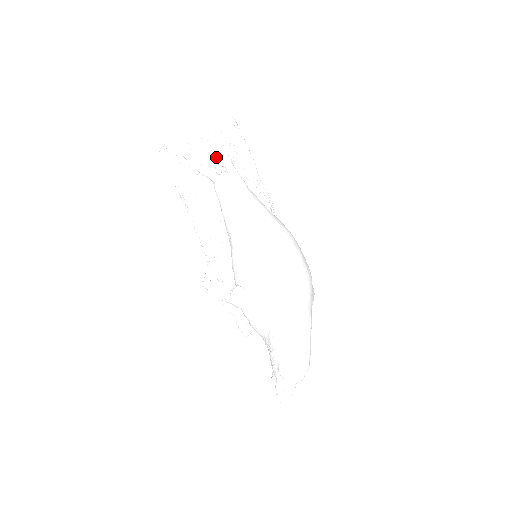
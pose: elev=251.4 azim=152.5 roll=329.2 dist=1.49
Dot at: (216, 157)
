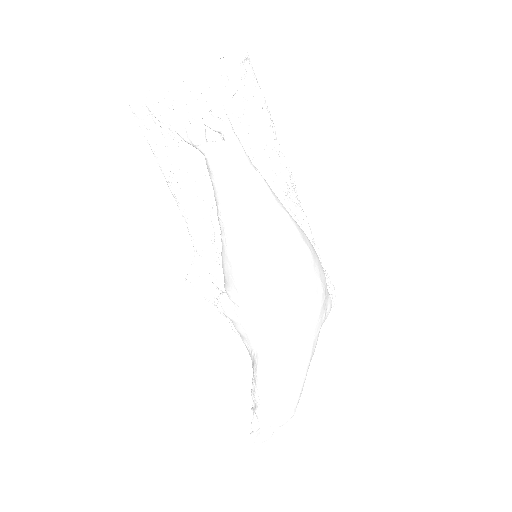
Dot at: (208, 118)
